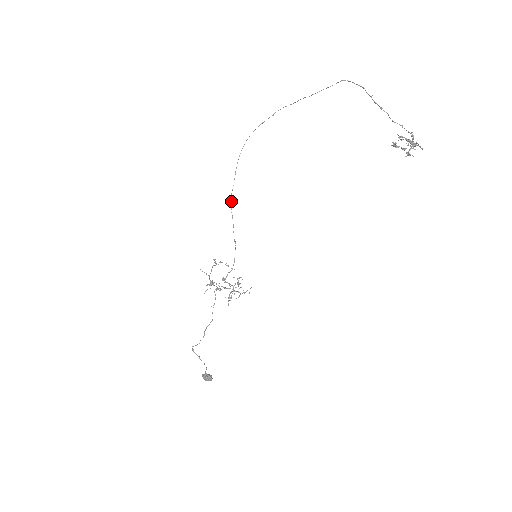
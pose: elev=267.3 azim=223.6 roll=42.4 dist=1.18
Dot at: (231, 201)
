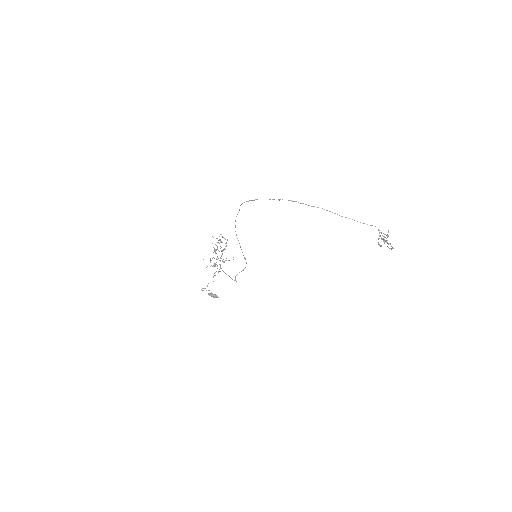
Dot at: occluded
